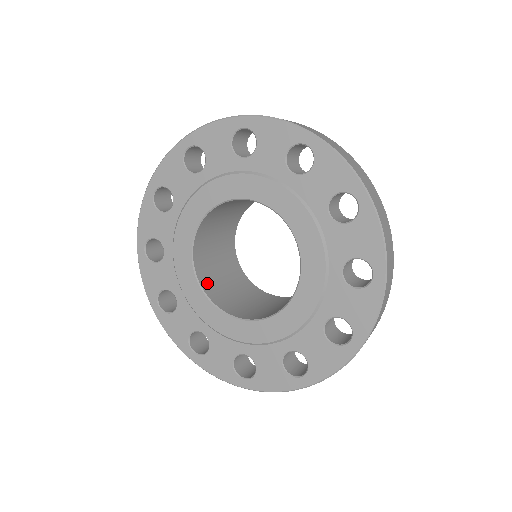
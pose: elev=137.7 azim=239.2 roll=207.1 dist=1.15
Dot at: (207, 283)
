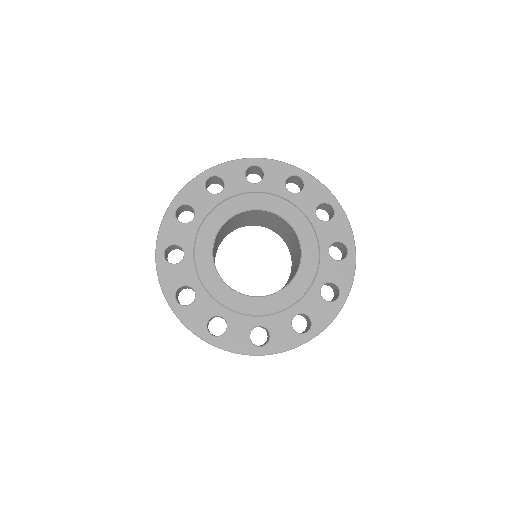
Dot at: occluded
